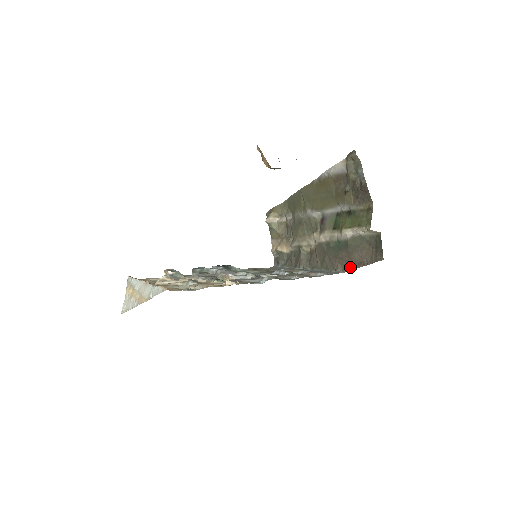
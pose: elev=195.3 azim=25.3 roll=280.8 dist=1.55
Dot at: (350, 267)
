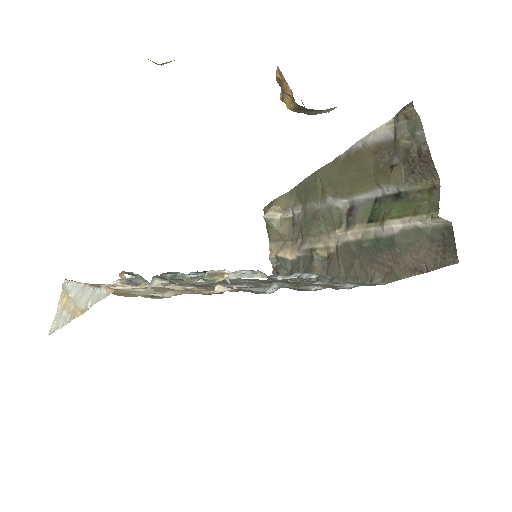
Dot at: (397, 276)
